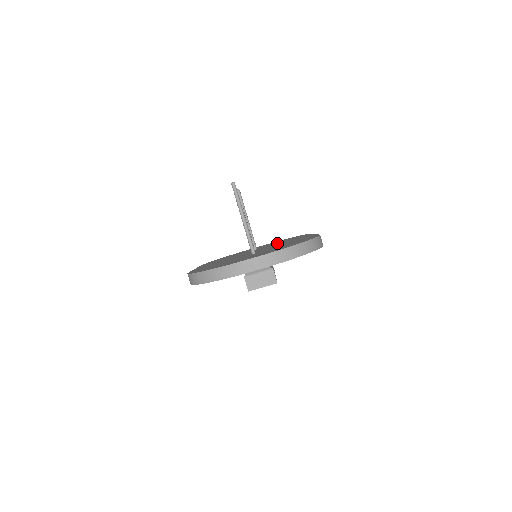
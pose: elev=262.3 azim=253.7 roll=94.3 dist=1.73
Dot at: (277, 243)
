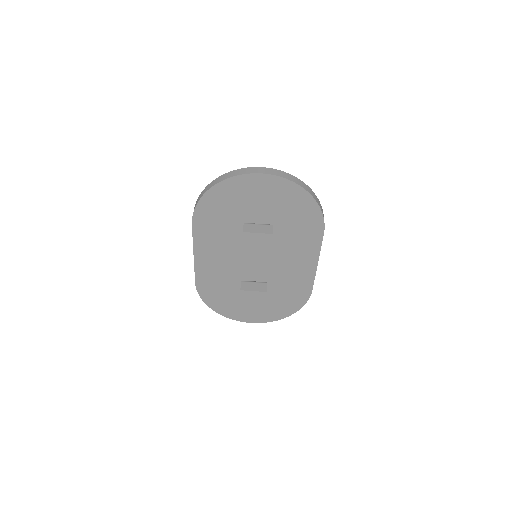
Dot at: occluded
